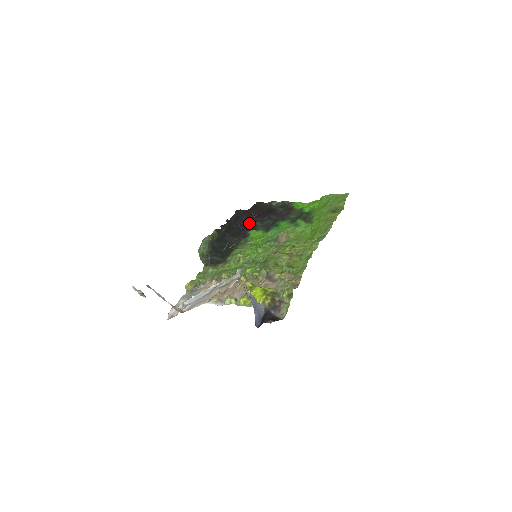
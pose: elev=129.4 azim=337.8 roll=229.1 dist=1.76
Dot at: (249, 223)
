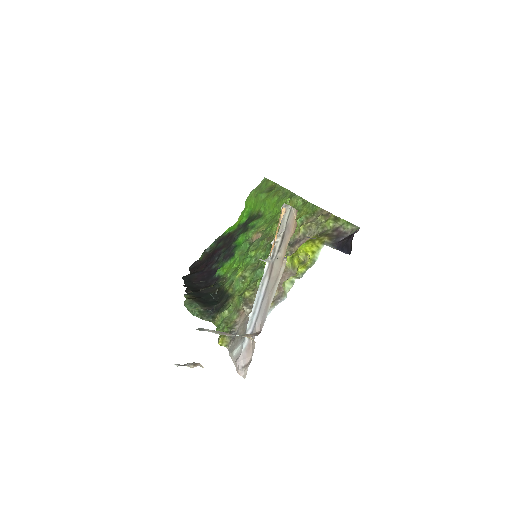
Dot at: (206, 274)
